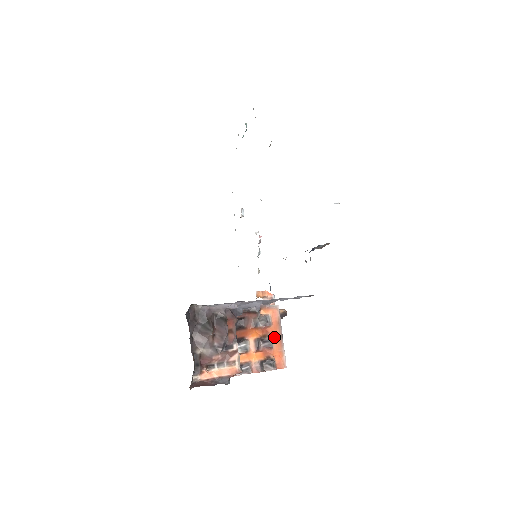
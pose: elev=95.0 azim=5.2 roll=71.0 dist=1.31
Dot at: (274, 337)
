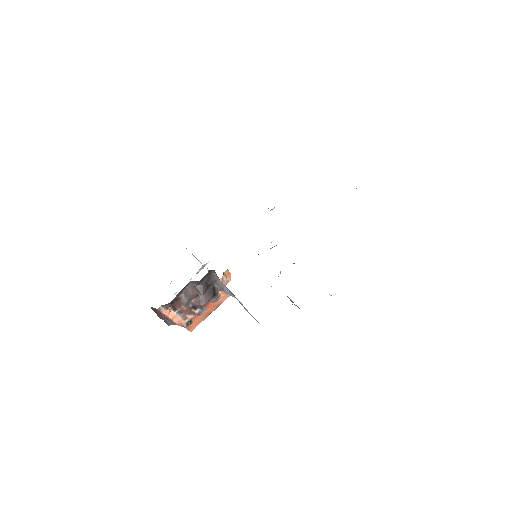
Dot at: (207, 310)
